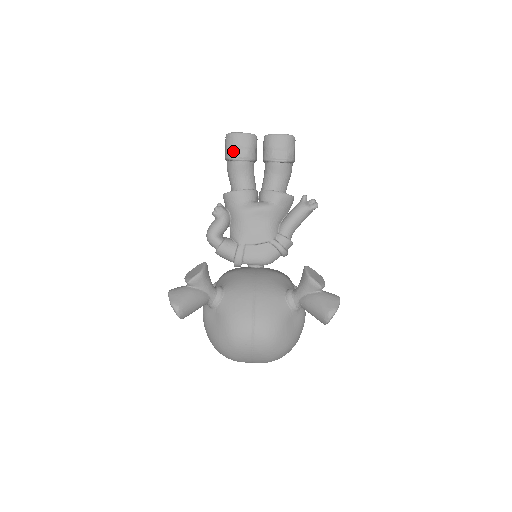
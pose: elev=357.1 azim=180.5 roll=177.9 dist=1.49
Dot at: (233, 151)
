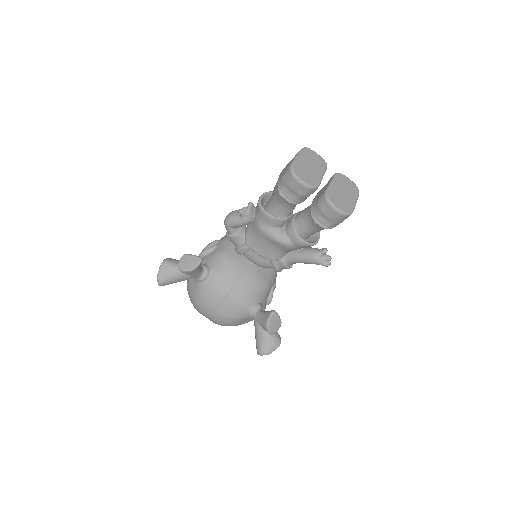
Dot at: (285, 188)
